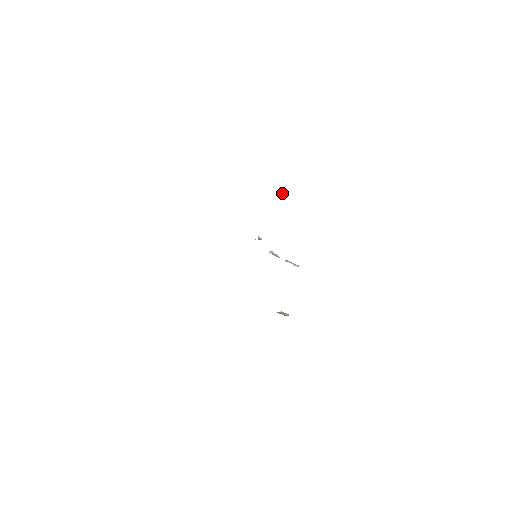
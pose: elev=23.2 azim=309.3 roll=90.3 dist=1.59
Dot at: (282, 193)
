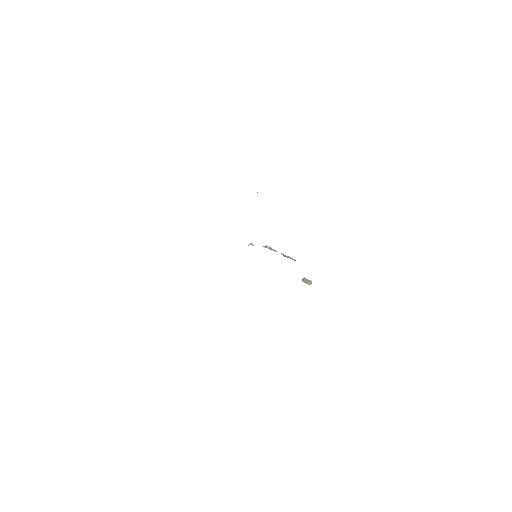
Dot at: occluded
